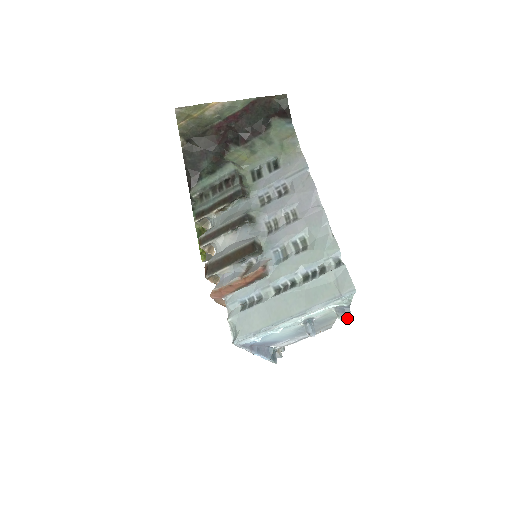
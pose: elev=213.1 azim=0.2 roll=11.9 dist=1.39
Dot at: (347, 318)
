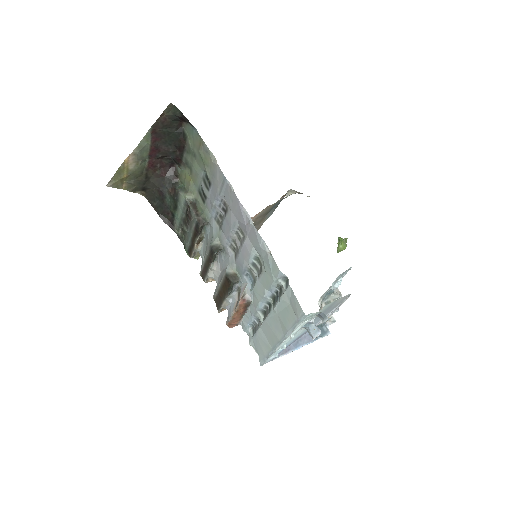
Dot at: (330, 318)
